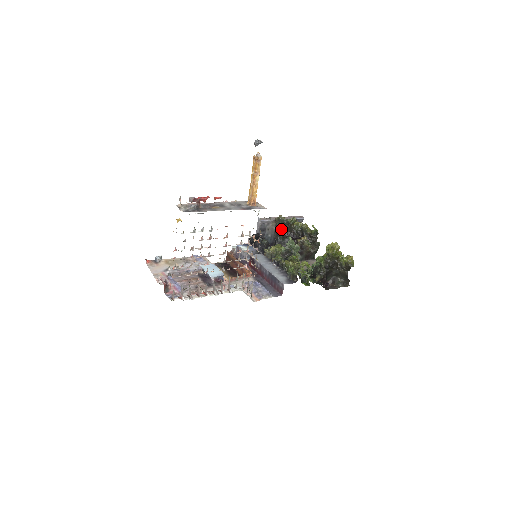
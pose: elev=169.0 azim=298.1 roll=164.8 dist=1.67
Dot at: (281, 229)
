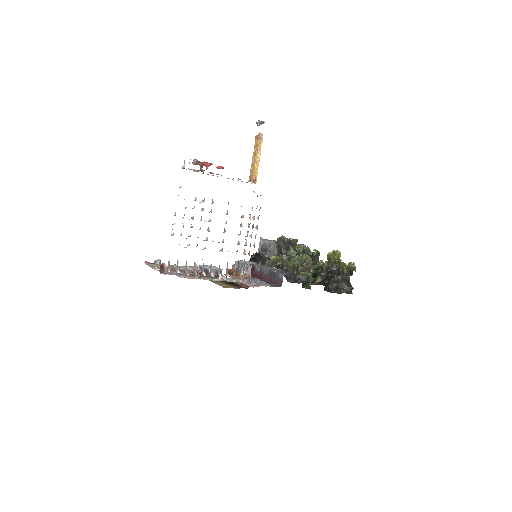
Dot at: (283, 249)
